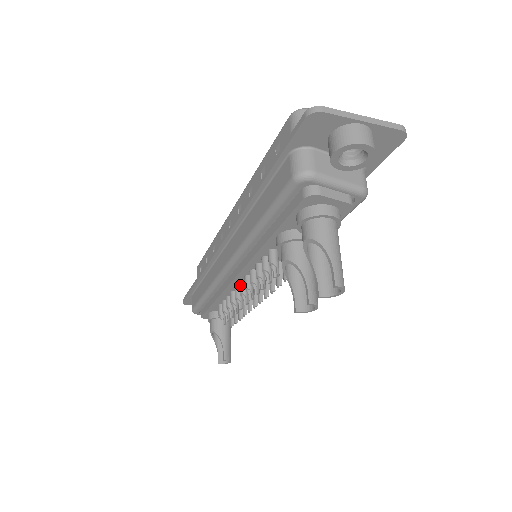
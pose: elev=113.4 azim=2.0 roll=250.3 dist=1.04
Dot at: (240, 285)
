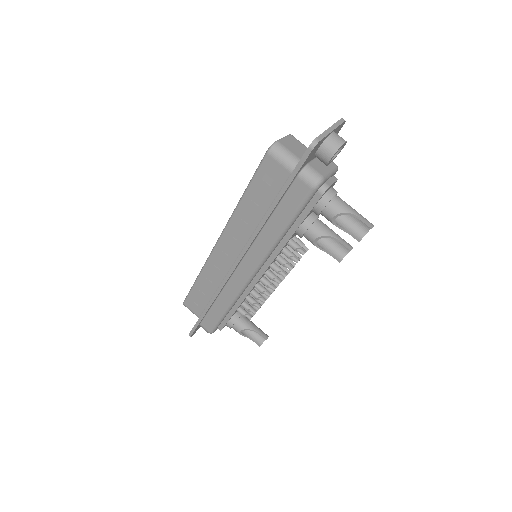
Dot at: (262, 281)
